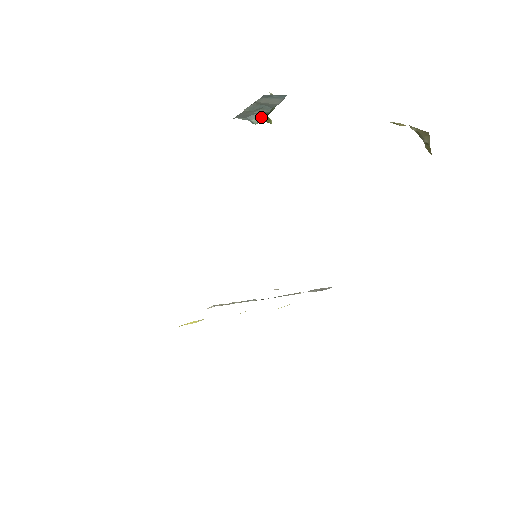
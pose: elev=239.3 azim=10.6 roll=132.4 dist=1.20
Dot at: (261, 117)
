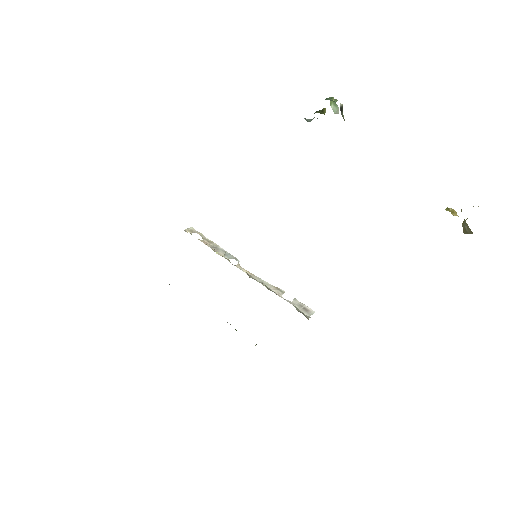
Dot at: (317, 111)
